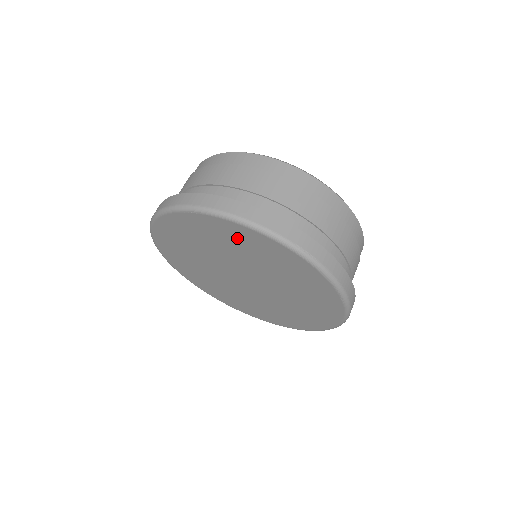
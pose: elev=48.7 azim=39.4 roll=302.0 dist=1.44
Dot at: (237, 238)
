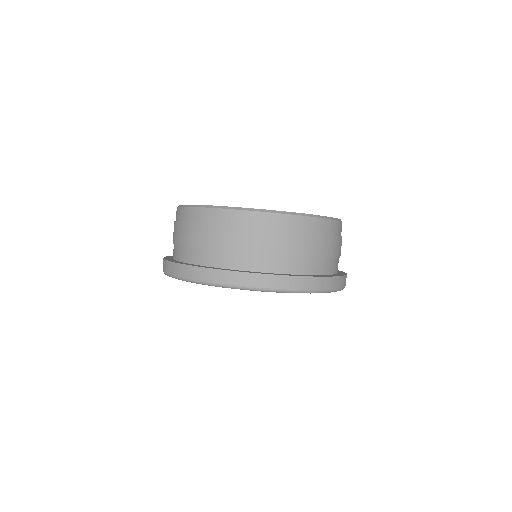
Dot at: occluded
